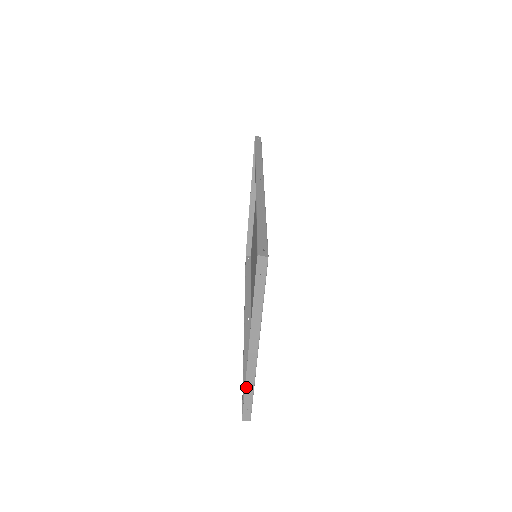
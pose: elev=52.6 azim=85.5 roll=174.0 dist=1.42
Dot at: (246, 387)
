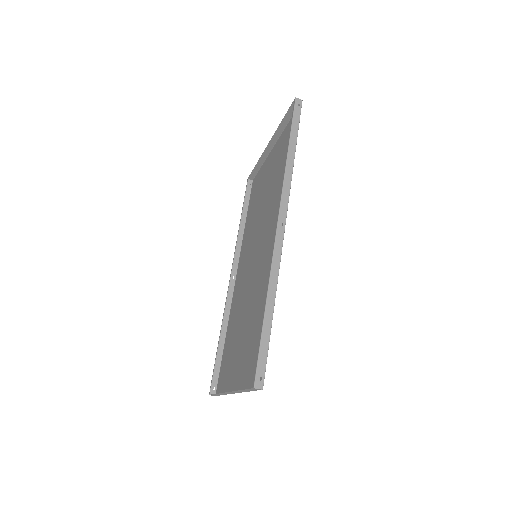
Dot at: occluded
